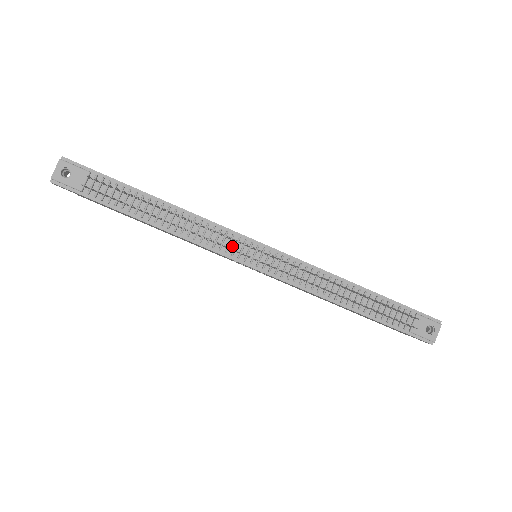
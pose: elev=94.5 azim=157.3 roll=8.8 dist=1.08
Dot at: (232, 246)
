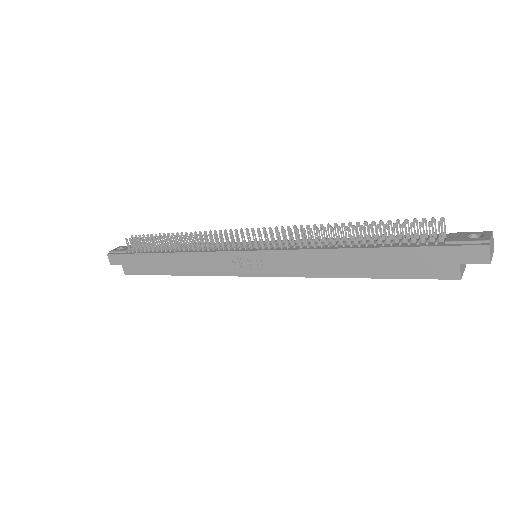
Dot at: (231, 247)
